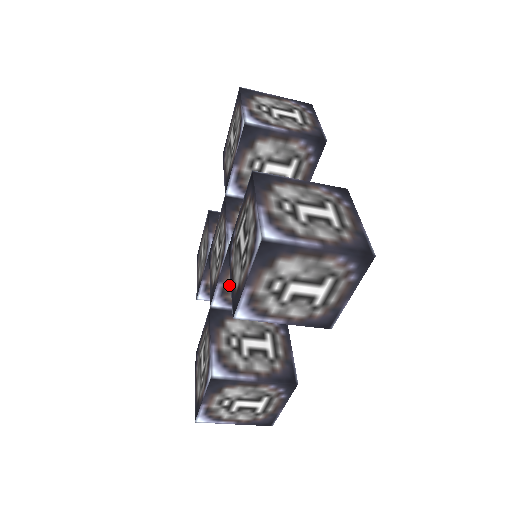
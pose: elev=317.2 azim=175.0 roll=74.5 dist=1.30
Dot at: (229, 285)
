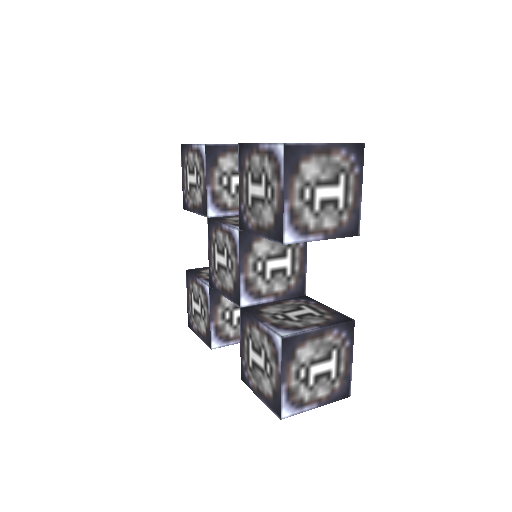
Dot at: (250, 274)
